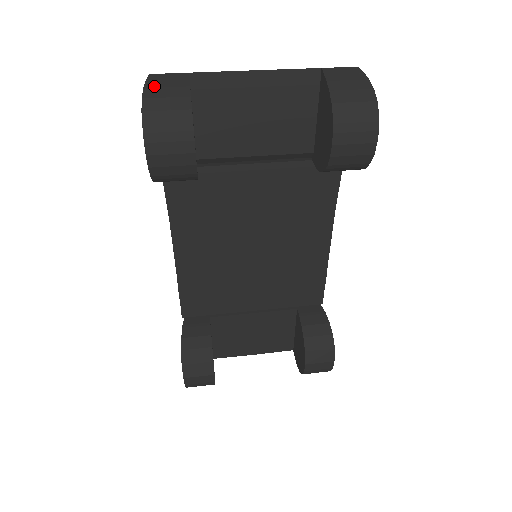
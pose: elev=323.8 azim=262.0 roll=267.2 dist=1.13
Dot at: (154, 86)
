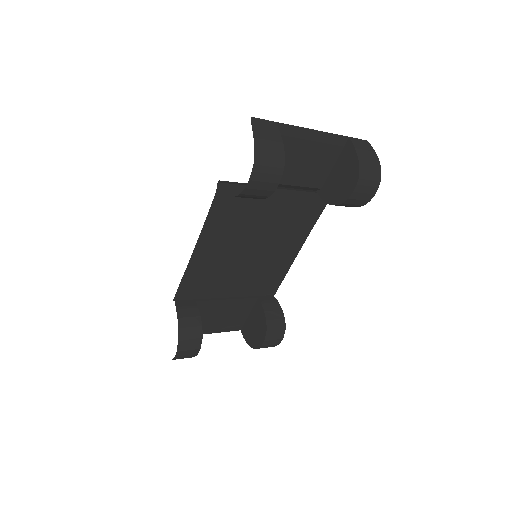
Dot at: (259, 129)
